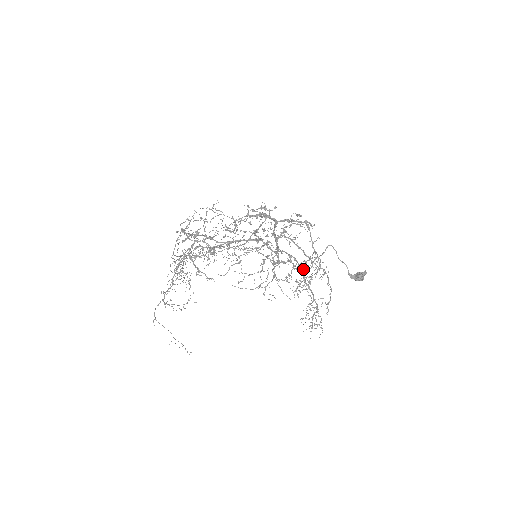
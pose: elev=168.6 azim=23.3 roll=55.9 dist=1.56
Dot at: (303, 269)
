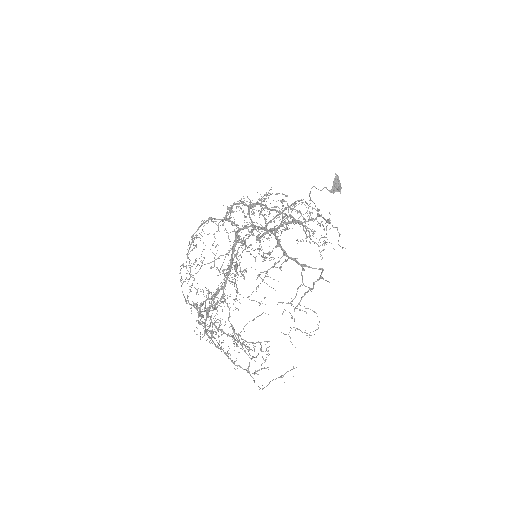
Dot at: (308, 231)
